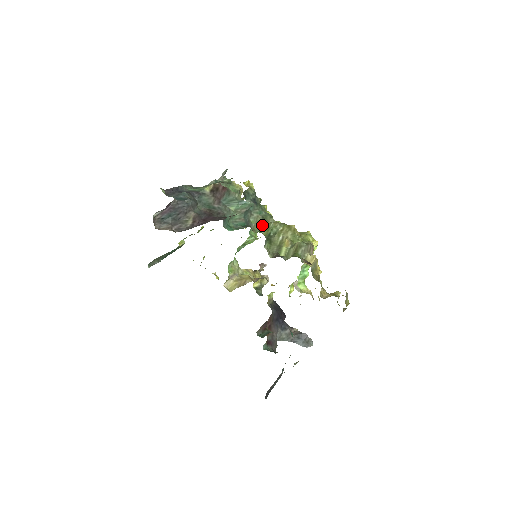
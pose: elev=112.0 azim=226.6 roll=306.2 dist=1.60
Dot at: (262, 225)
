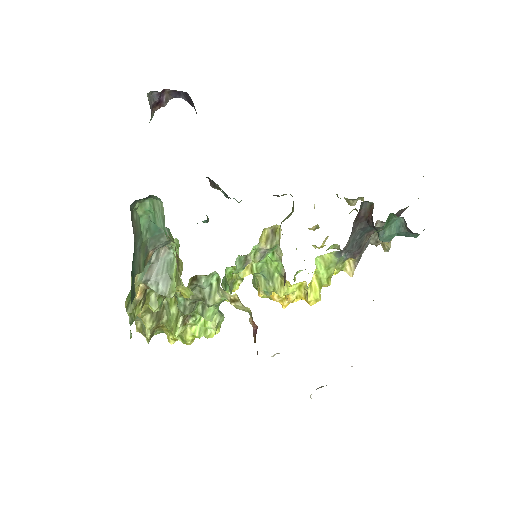
Dot at: occluded
